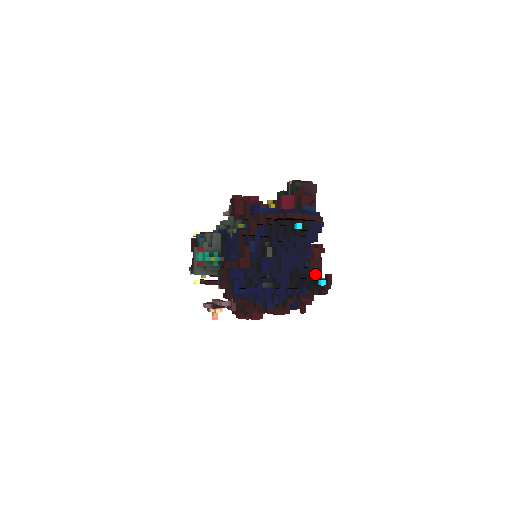
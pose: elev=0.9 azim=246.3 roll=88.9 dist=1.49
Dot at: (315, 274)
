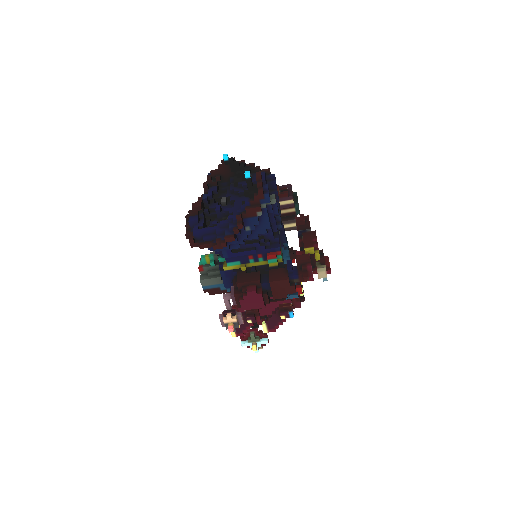
Dot at: occluded
